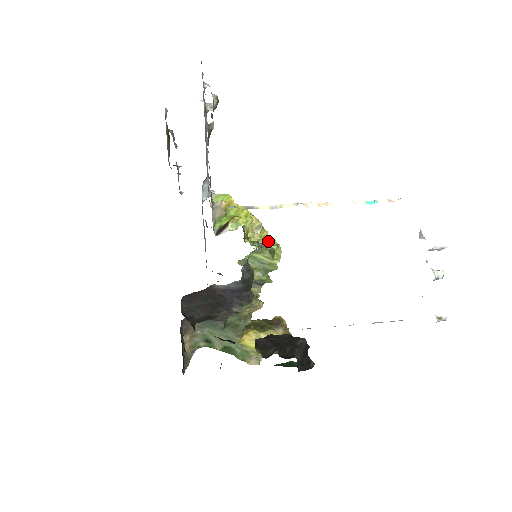
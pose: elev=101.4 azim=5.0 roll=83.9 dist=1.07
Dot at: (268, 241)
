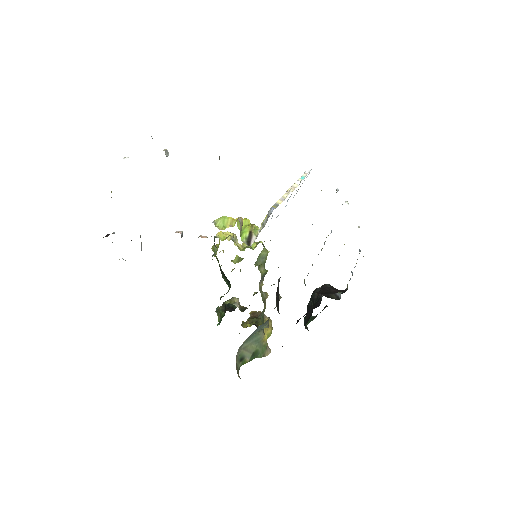
Dot at: occluded
